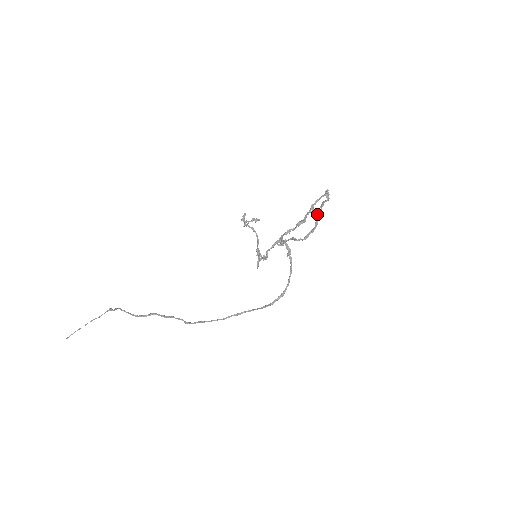
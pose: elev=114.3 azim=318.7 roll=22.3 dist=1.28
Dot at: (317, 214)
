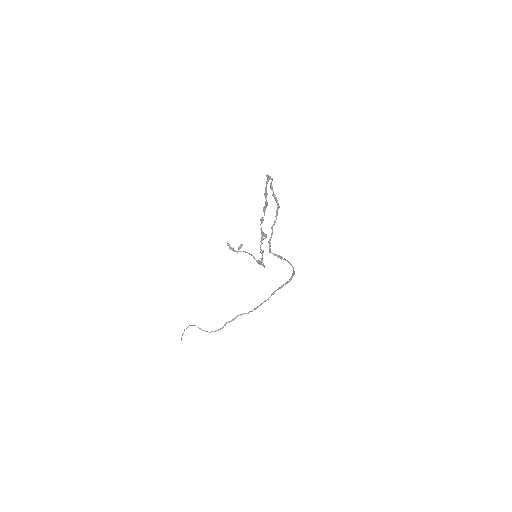
Dot at: occluded
